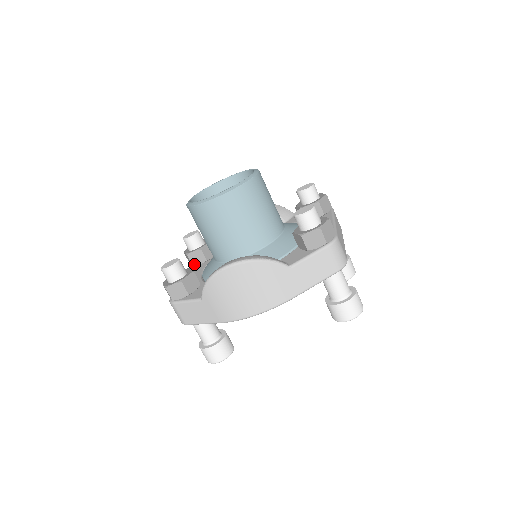
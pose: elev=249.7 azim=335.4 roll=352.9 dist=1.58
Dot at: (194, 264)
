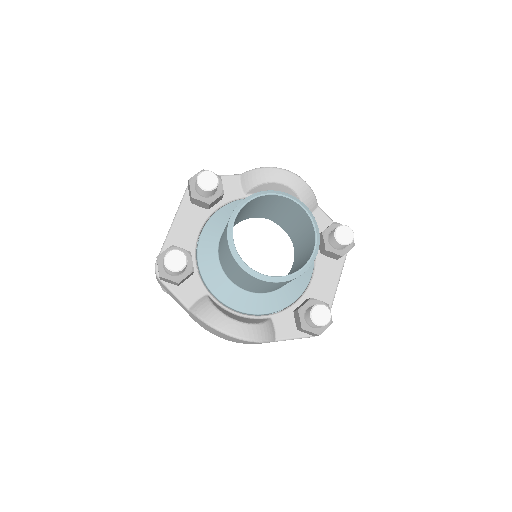
Dot at: (193, 203)
